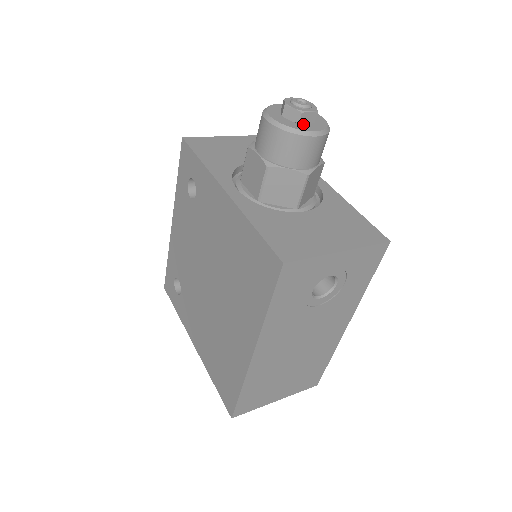
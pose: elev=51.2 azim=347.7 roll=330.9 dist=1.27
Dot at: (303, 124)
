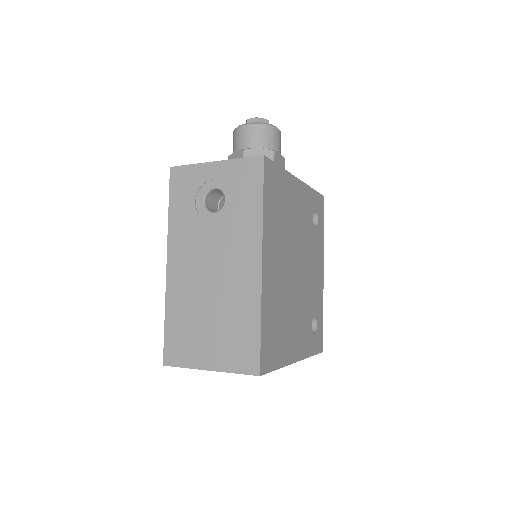
Dot at: occluded
